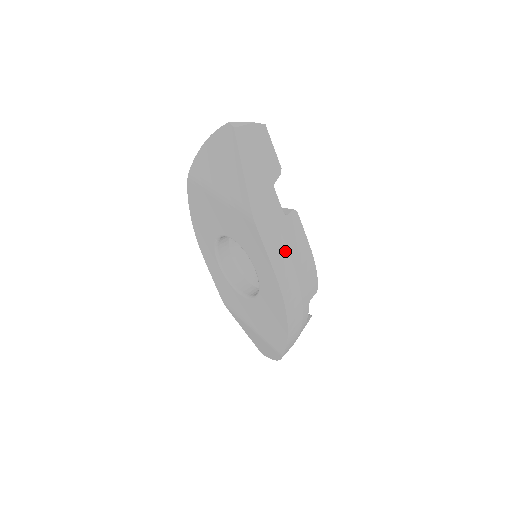
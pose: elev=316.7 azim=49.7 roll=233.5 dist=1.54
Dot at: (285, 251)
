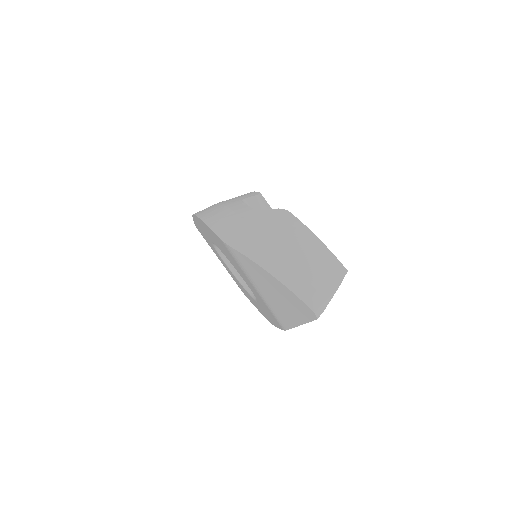
Dot at: occluded
